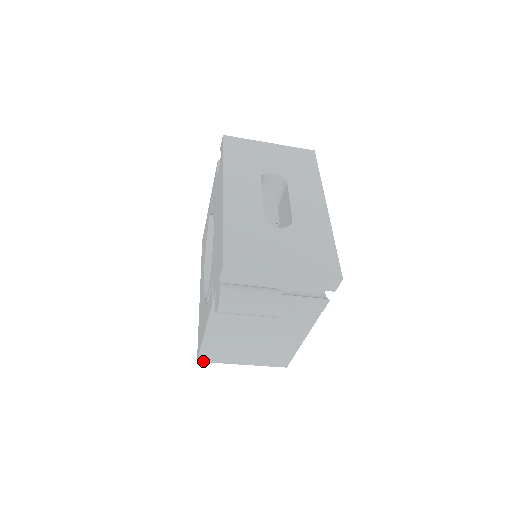
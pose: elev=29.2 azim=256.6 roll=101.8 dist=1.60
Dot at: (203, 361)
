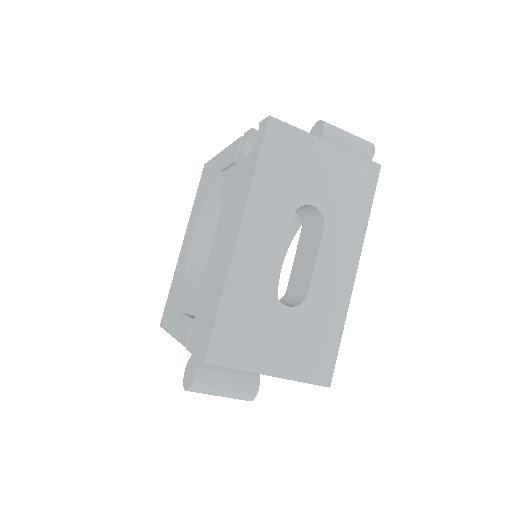
Dot at: occluded
